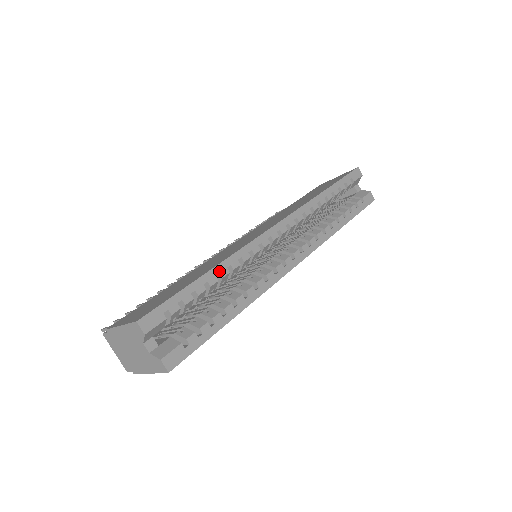
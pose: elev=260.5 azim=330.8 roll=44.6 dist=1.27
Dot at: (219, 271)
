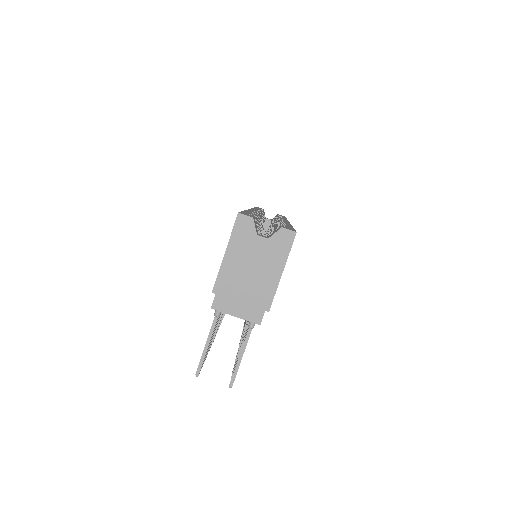
Dot at: occluded
